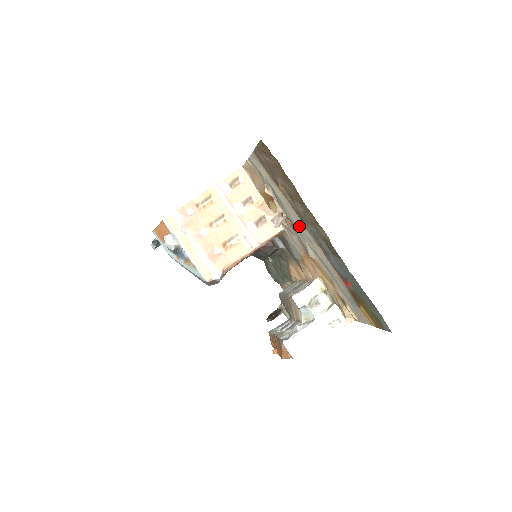
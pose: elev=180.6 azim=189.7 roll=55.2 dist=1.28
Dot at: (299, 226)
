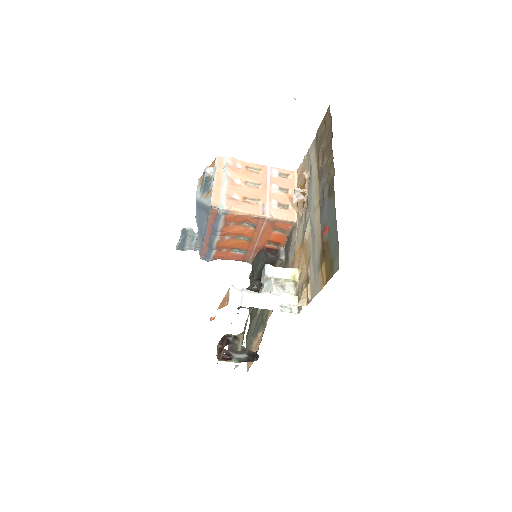
Dot at: (313, 198)
